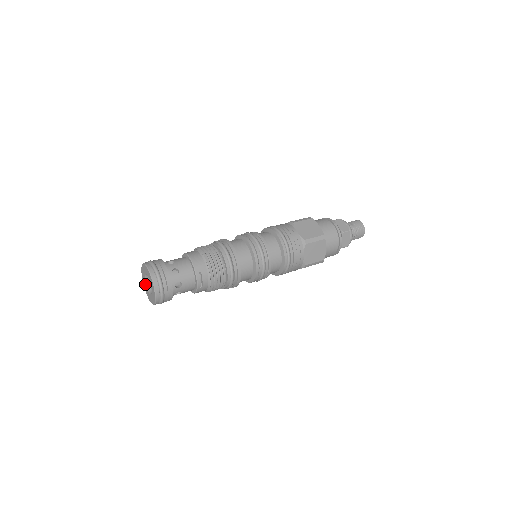
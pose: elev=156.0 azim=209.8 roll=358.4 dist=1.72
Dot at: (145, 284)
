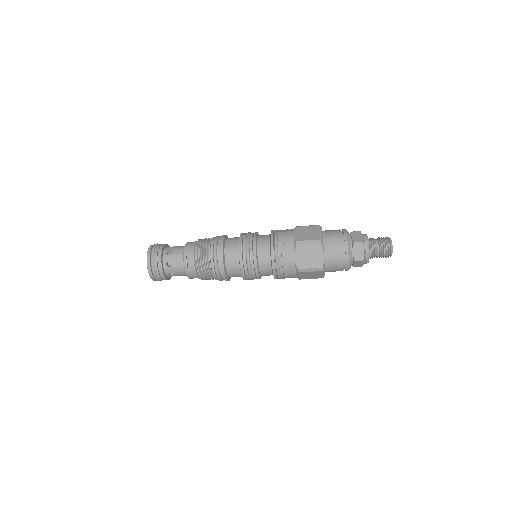
Dot at: occluded
